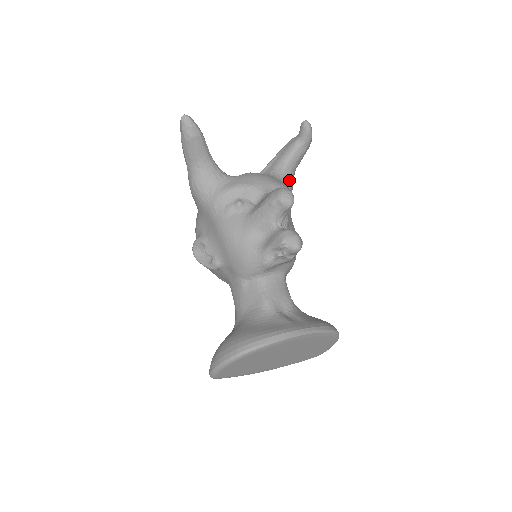
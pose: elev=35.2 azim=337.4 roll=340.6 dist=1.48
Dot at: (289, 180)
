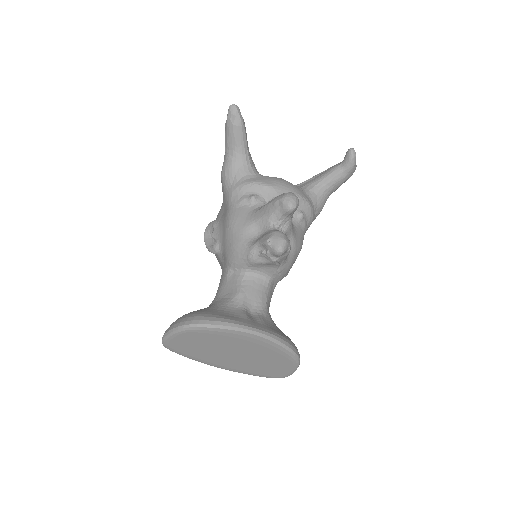
Dot at: (318, 200)
